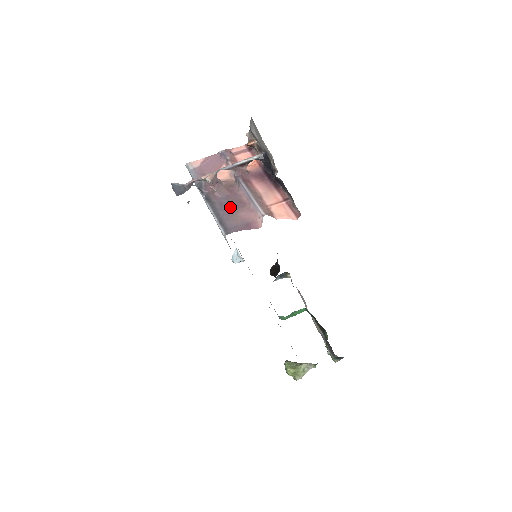
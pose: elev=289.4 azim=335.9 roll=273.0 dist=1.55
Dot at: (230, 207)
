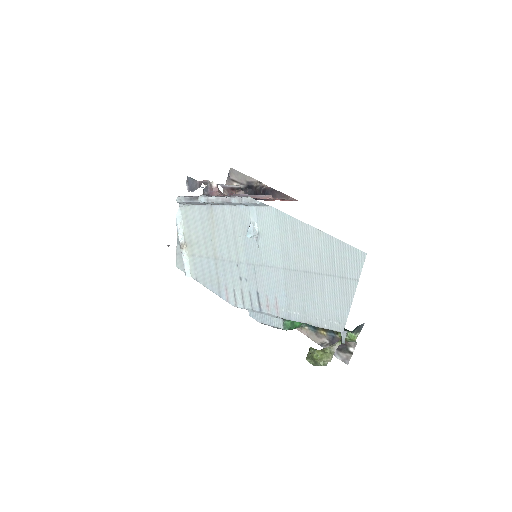
Dot at: occluded
